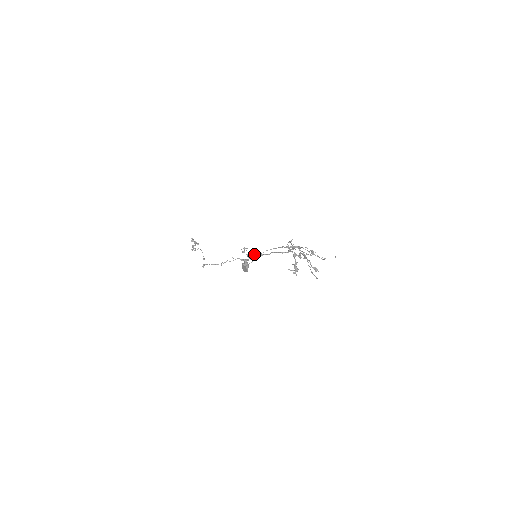
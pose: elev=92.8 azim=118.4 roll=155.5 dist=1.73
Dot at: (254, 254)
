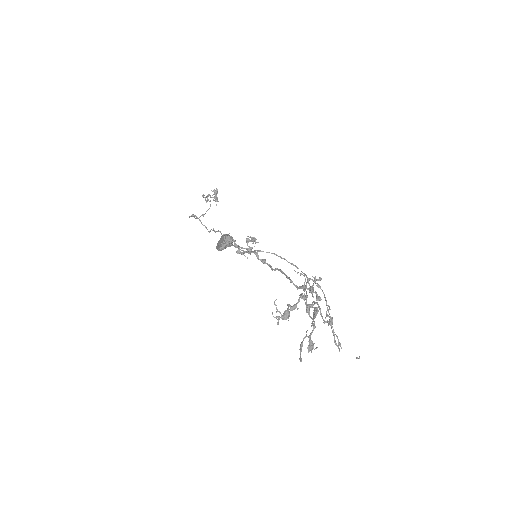
Dot at: occluded
